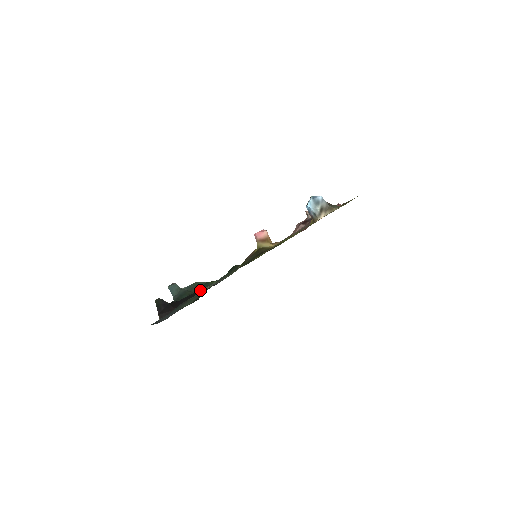
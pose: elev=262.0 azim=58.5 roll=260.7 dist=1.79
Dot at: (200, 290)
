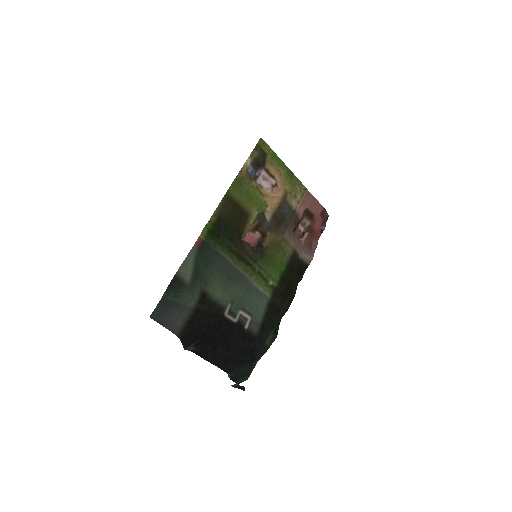
Dot at: (224, 314)
